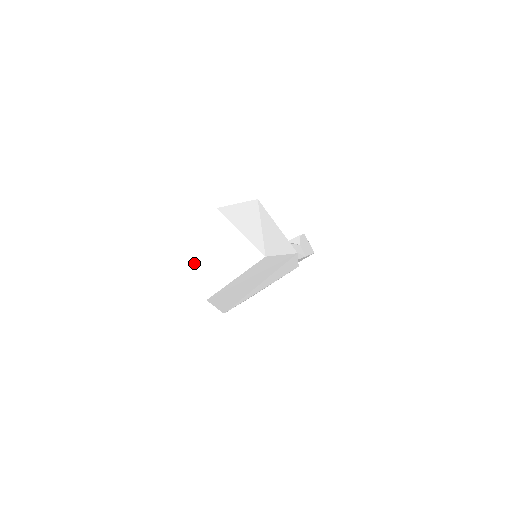
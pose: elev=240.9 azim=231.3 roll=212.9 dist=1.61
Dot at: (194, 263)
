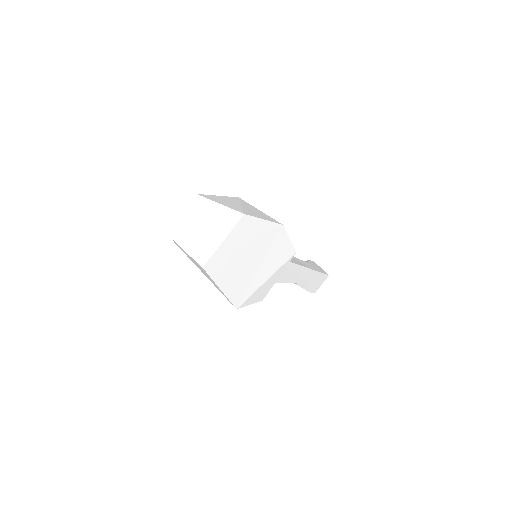
Dot at: (187, 243)
